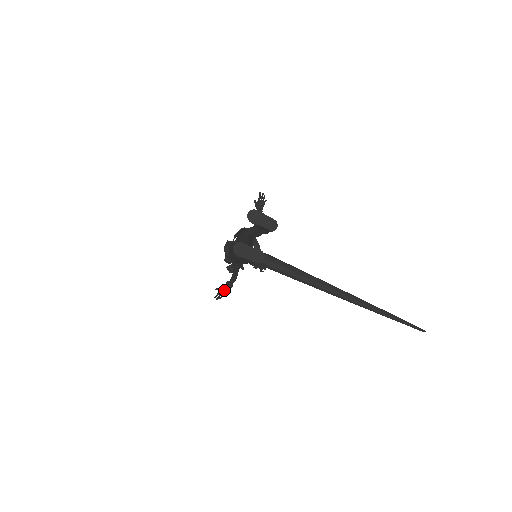
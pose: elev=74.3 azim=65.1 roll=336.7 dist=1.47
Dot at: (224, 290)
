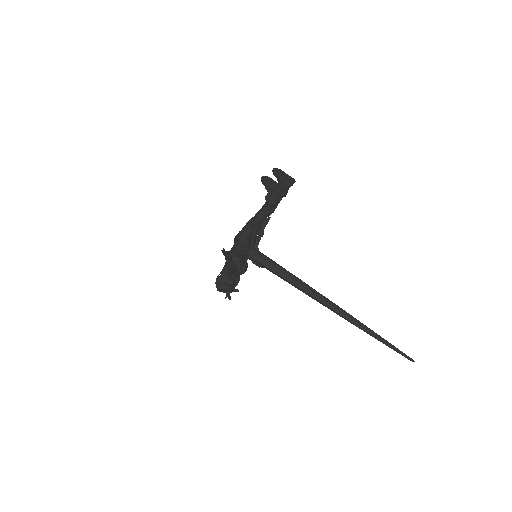
Dot at: occluded
